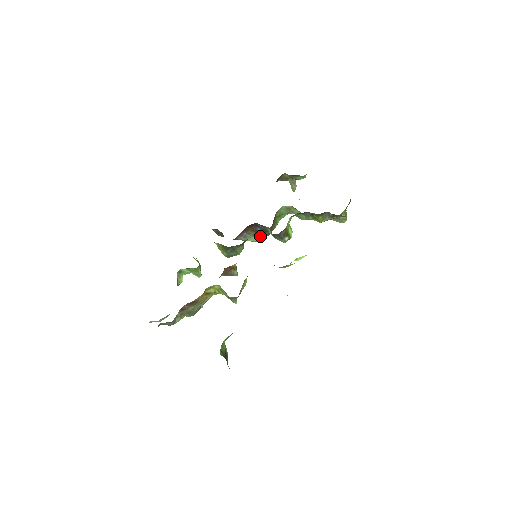
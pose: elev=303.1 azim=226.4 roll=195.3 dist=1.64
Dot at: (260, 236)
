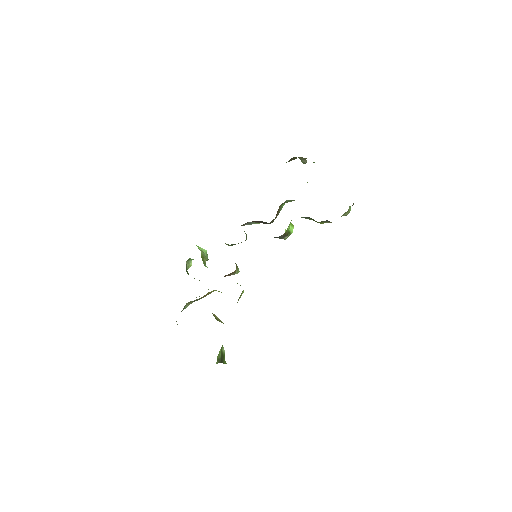
Dot at: occluded
